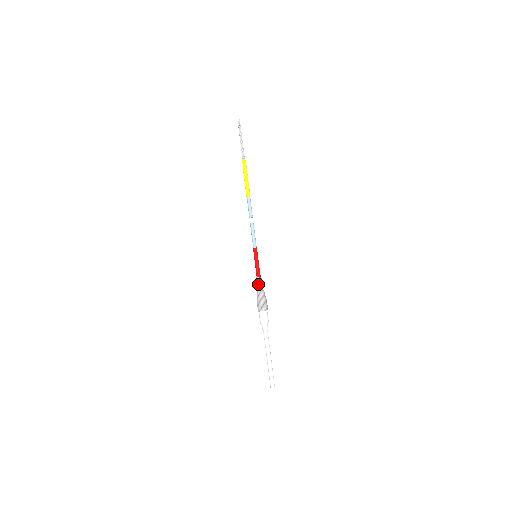
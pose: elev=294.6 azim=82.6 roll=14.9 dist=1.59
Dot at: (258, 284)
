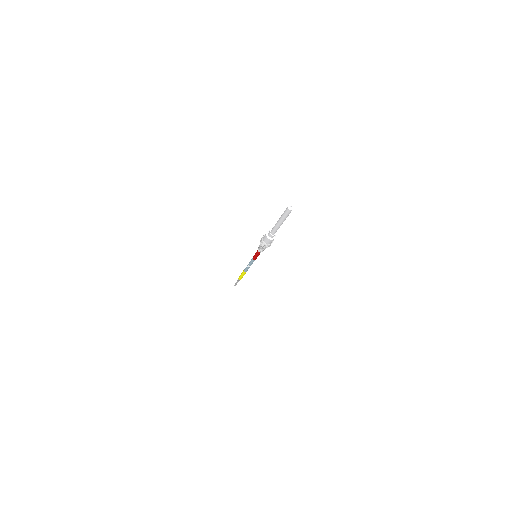
Dot at: occluded
